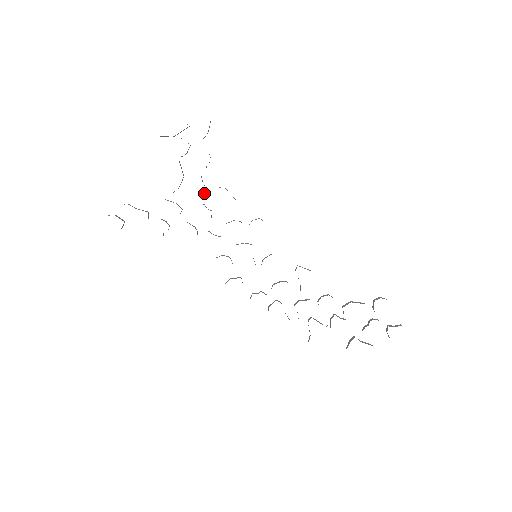
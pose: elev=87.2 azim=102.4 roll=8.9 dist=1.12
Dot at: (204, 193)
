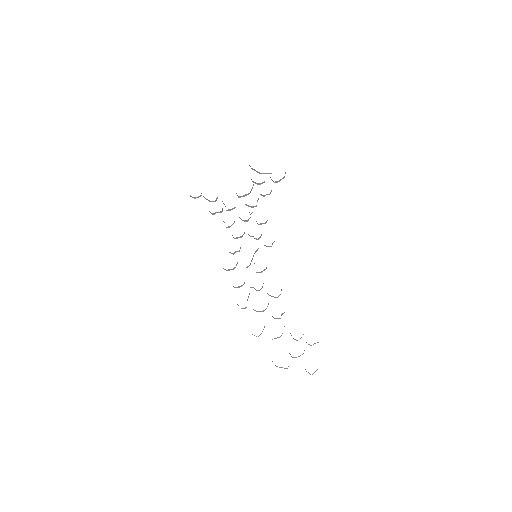
Dot at: occluded
